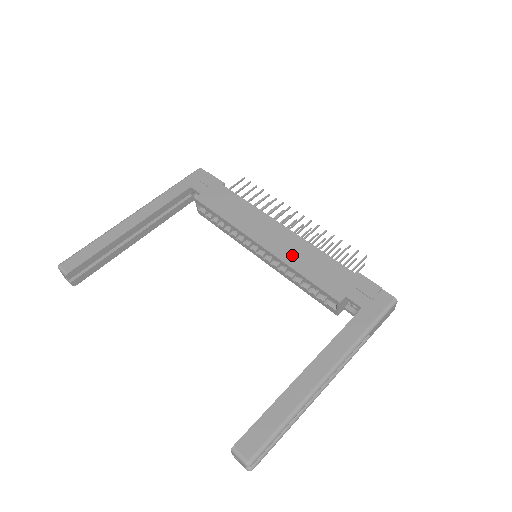
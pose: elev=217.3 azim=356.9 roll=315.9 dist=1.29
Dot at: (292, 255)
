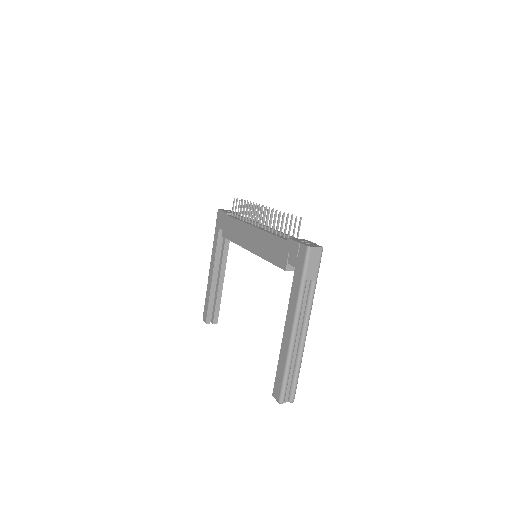
Dot at: (261, 248)
